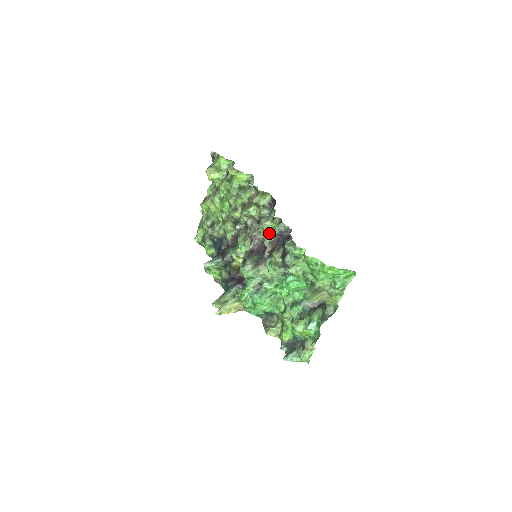
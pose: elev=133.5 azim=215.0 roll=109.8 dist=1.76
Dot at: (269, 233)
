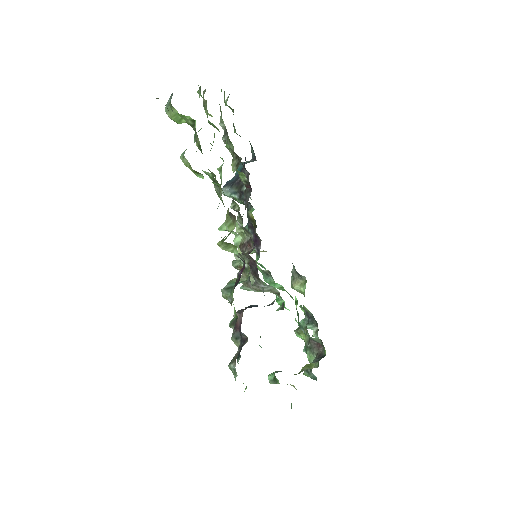
Dot at: occluded
